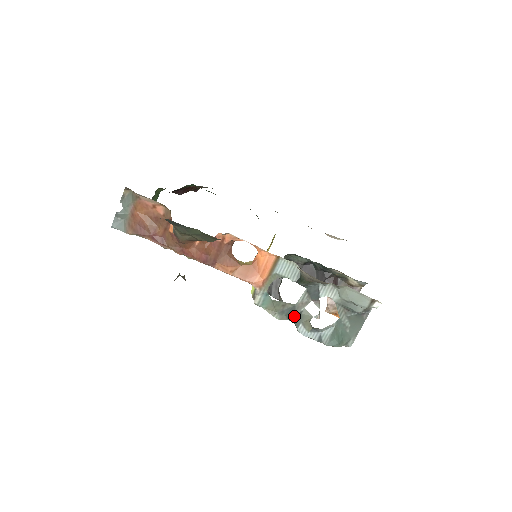
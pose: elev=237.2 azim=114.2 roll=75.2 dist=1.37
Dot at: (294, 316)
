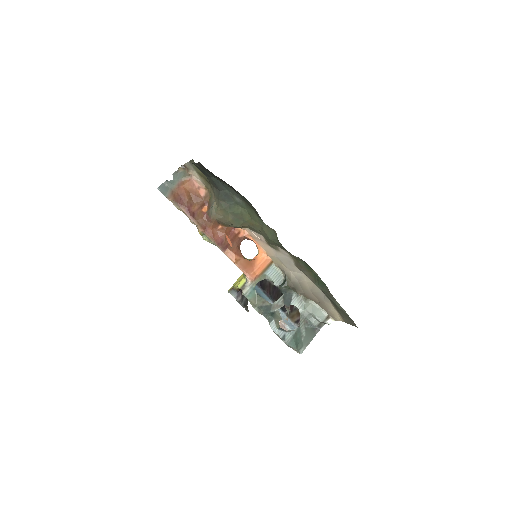
Dot at: (269, 313)
